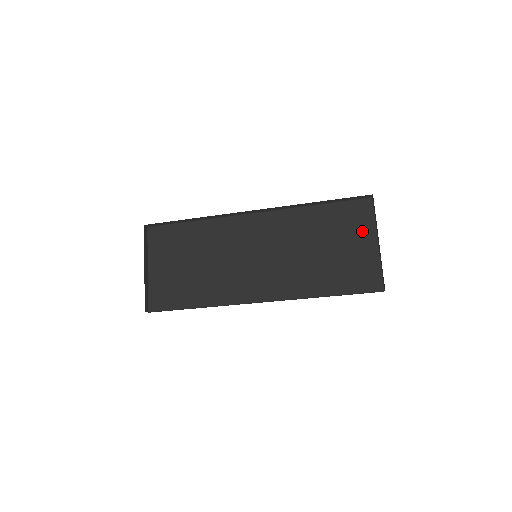
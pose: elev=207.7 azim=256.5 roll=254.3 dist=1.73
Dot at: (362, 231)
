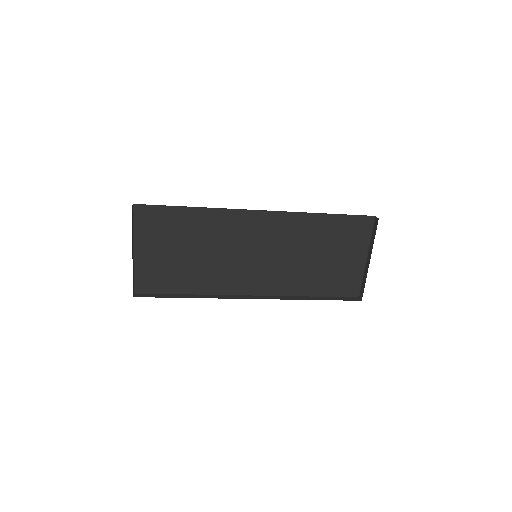
Dot at: (357, 245)
